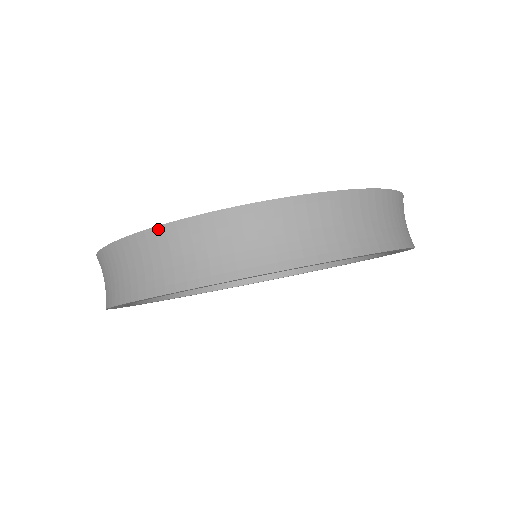
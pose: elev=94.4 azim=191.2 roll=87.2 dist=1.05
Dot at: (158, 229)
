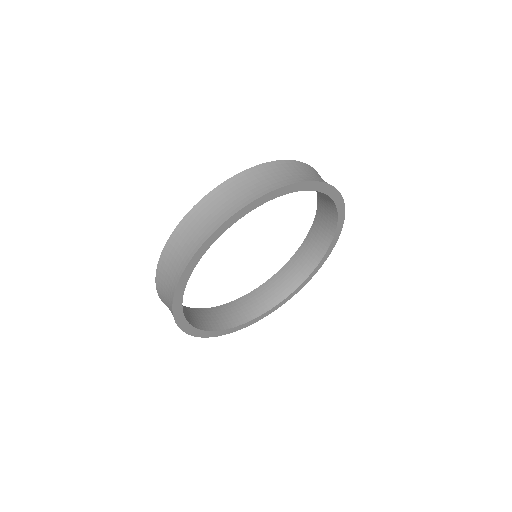
Dot at: (296, 162)
